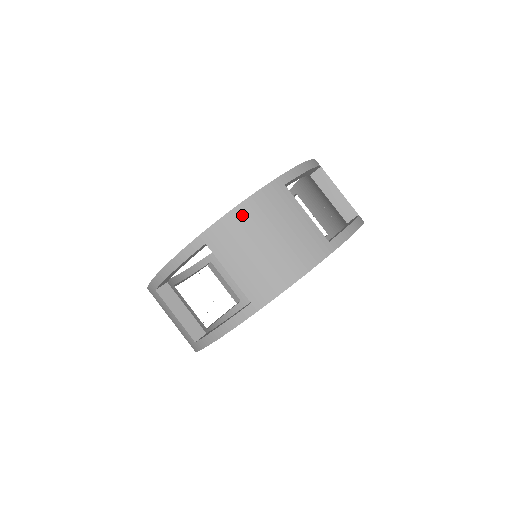
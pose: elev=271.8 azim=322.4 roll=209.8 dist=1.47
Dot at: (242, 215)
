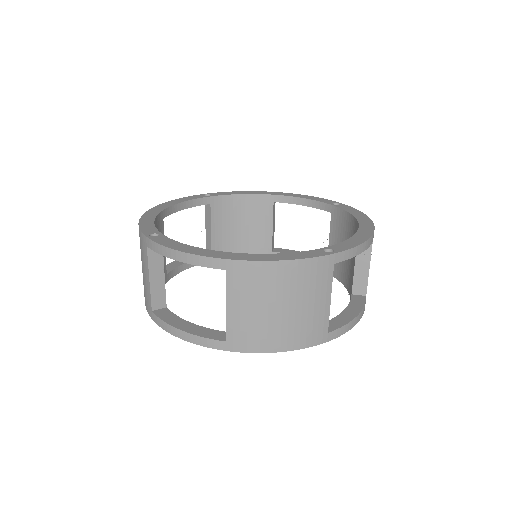
Dot at: (278, 271)
